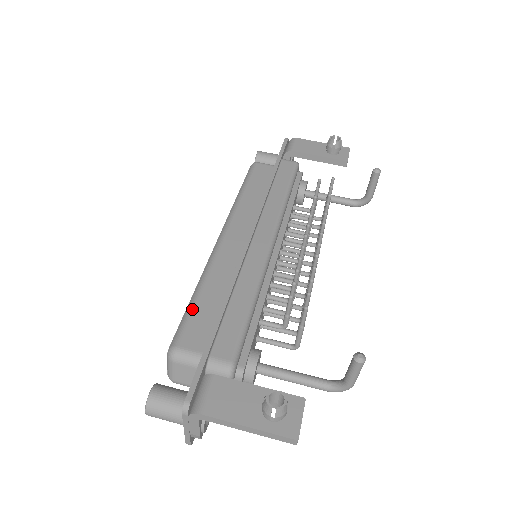
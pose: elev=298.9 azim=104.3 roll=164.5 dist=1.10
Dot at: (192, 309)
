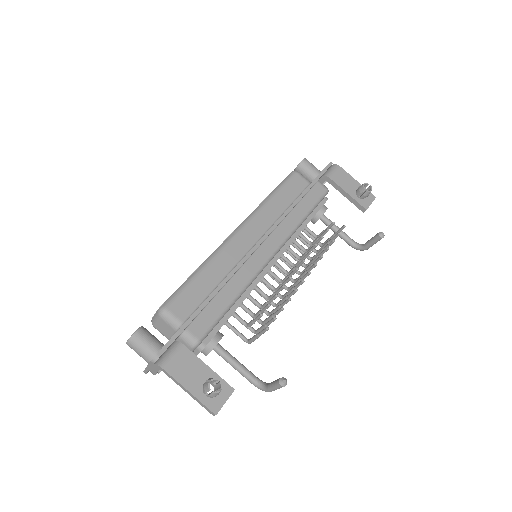
Dot at: (190, 283)
